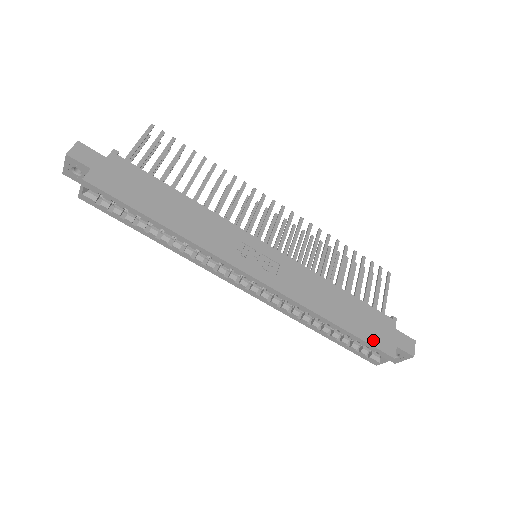
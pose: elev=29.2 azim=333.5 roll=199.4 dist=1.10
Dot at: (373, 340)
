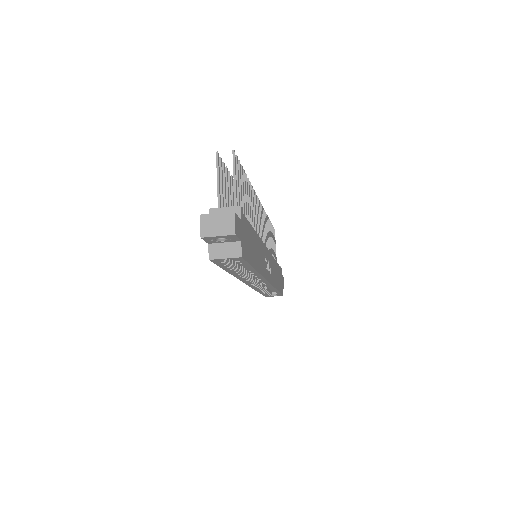
Dot at: (281, 290)
